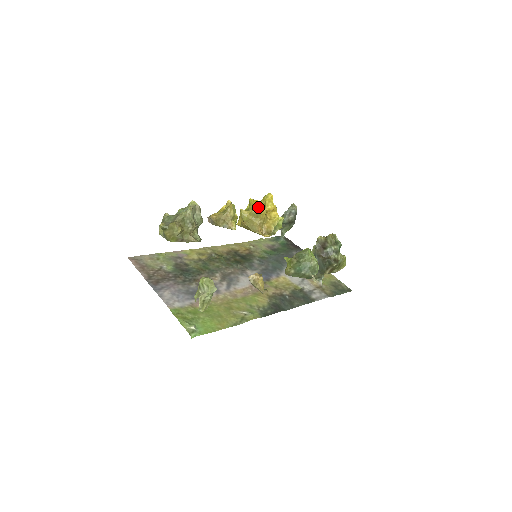
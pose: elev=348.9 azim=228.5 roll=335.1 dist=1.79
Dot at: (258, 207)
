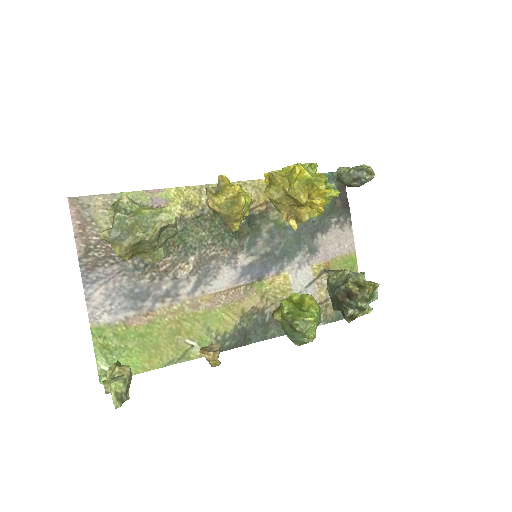
Dot at: (301, 185)
